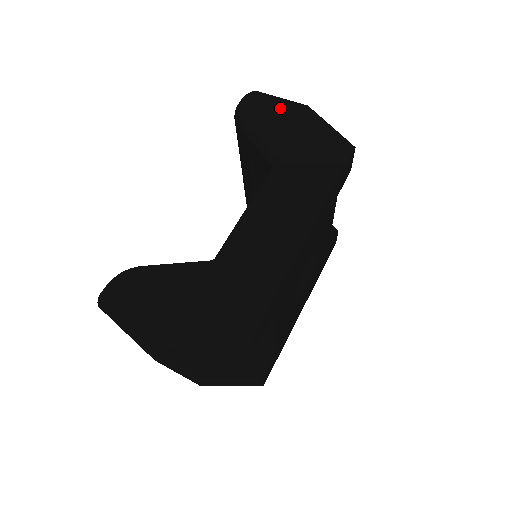
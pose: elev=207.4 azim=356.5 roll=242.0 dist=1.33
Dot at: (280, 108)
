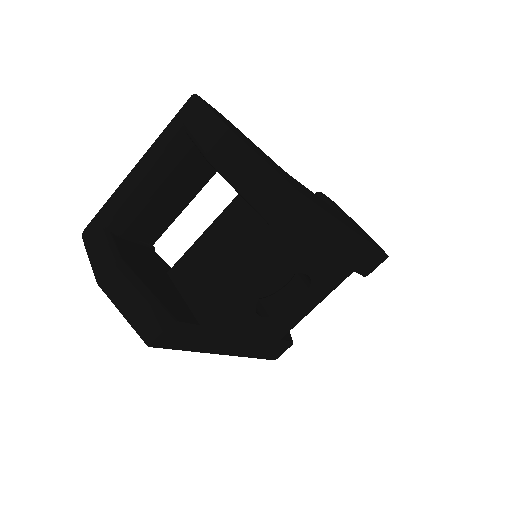
Dot at: occluded
